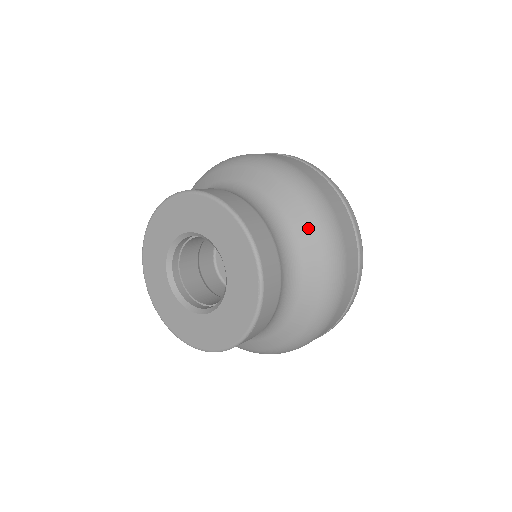
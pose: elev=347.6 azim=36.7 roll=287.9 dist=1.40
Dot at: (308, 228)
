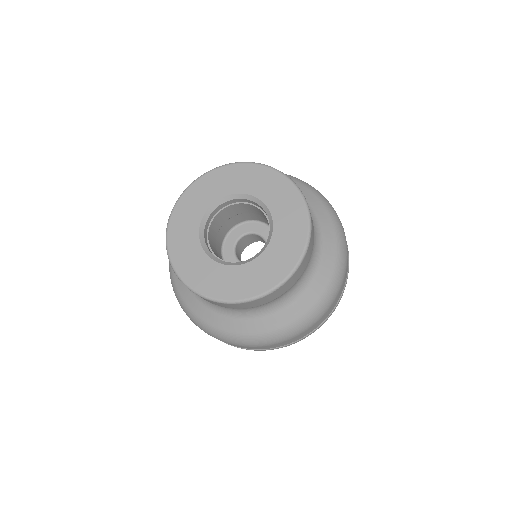
Dot at: (331, 237)
